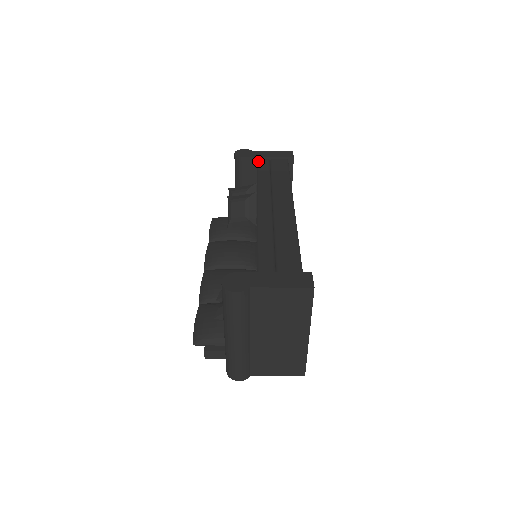
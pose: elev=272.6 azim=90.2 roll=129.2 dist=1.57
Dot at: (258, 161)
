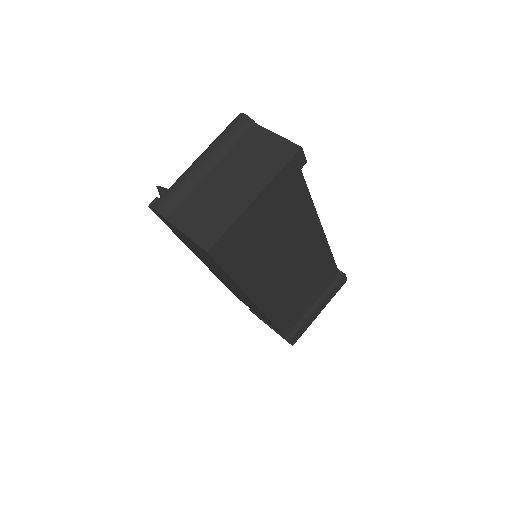
Dot at: occluded
